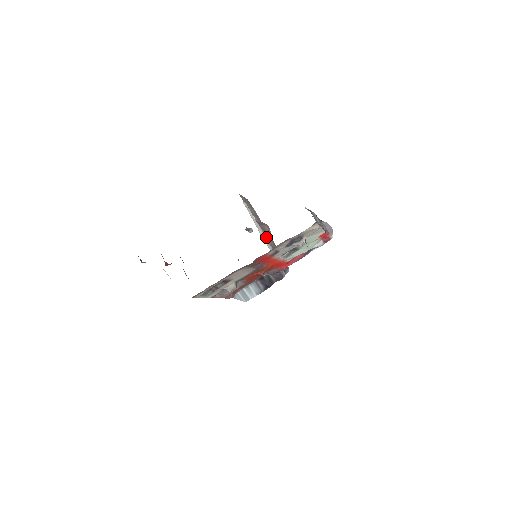
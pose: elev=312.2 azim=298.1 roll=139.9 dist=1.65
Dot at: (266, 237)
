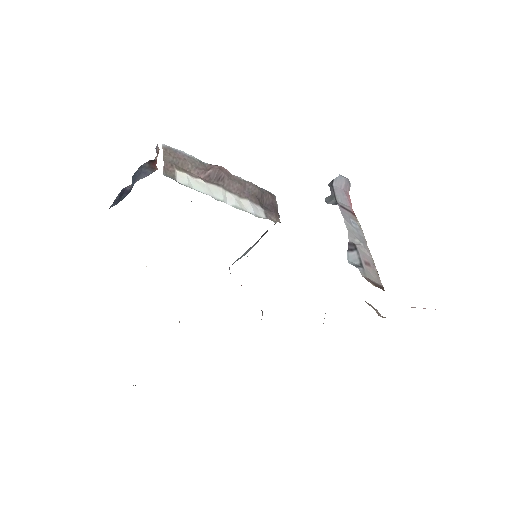
Dot at: (232, 191)
